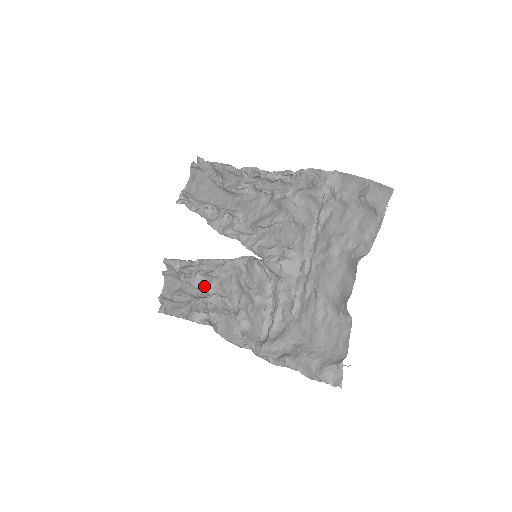
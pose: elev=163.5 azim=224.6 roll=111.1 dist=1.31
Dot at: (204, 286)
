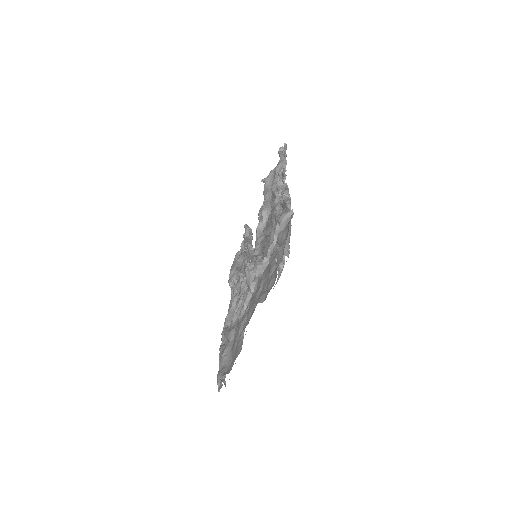
Dot at: occluded
